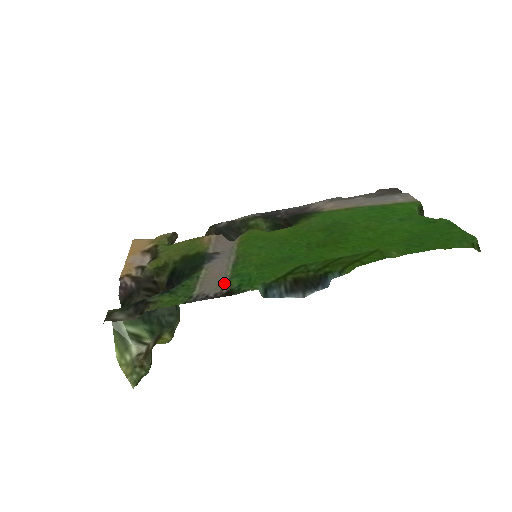
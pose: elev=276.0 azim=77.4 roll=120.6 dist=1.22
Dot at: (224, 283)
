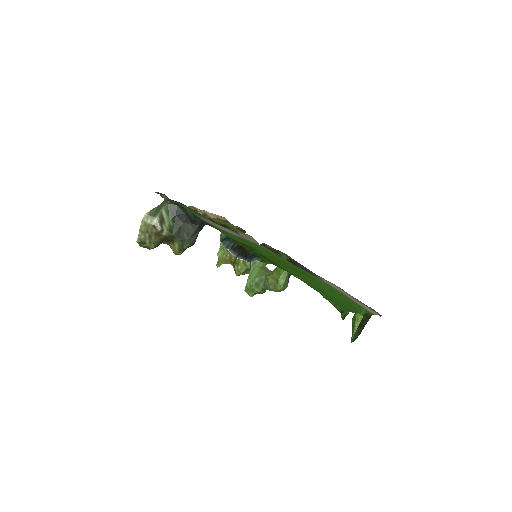
Dot at: occluded
